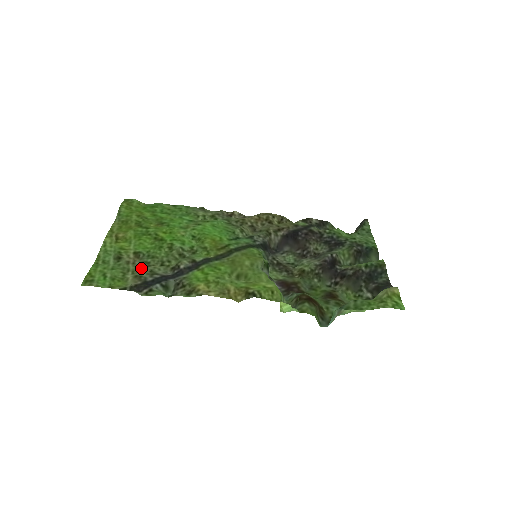
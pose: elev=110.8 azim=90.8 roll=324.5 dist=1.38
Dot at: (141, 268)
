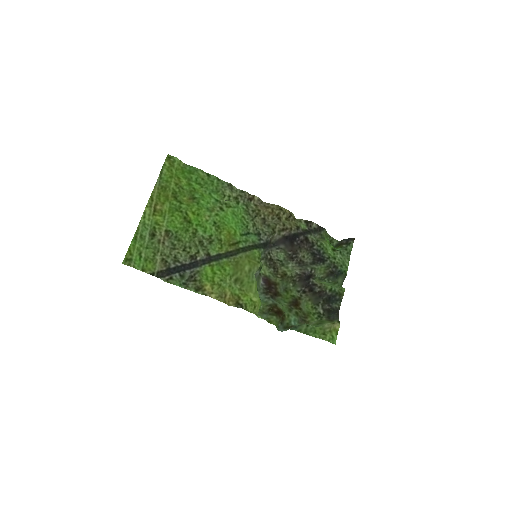
Dot at: (168, 250)
